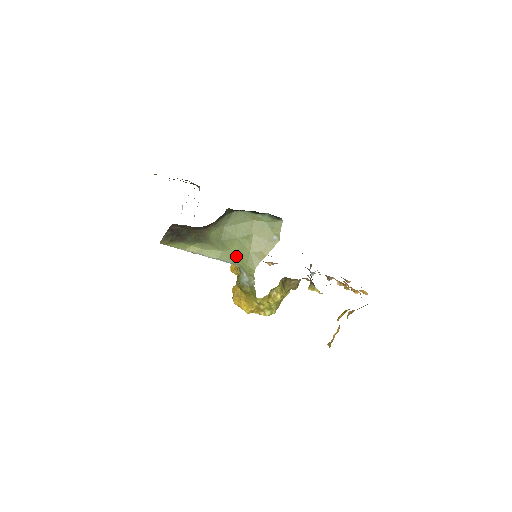
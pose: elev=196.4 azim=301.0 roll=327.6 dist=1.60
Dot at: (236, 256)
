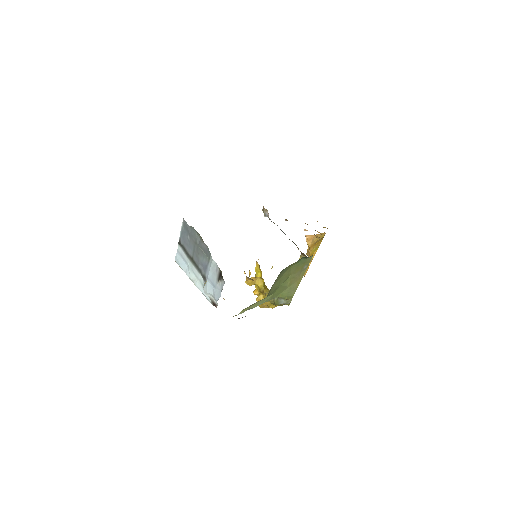
Dot at: (277, 294)
